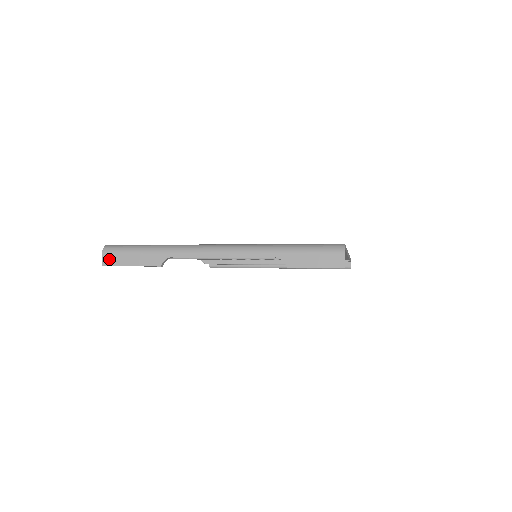
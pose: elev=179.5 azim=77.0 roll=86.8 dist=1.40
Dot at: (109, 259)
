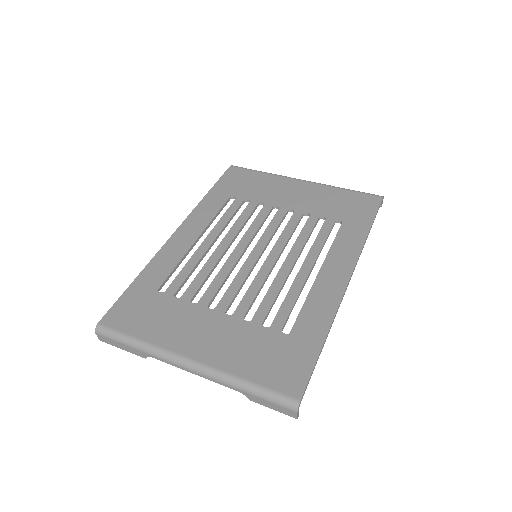
Dot at: (103, 339)
